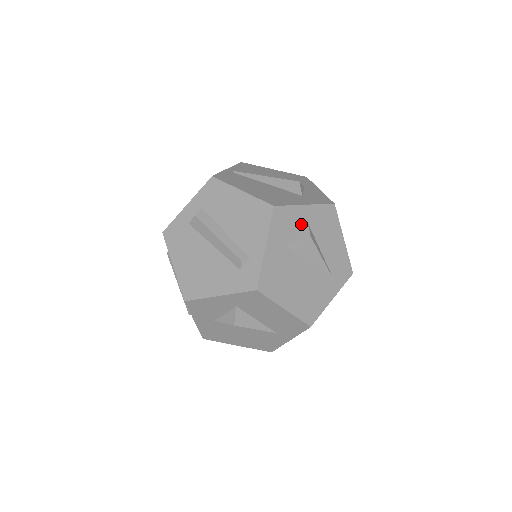
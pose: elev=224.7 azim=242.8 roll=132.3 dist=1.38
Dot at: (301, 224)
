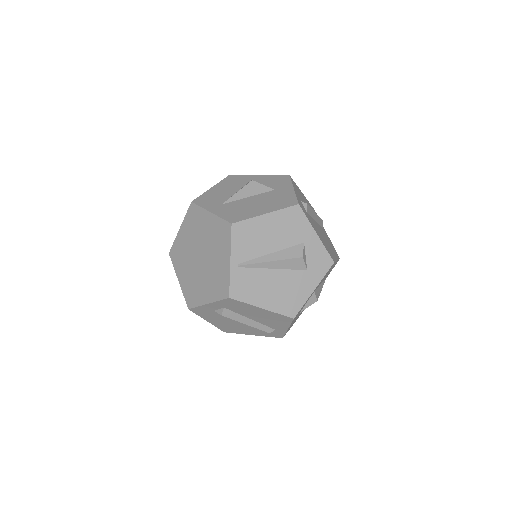
Dot at: (310, 297)
